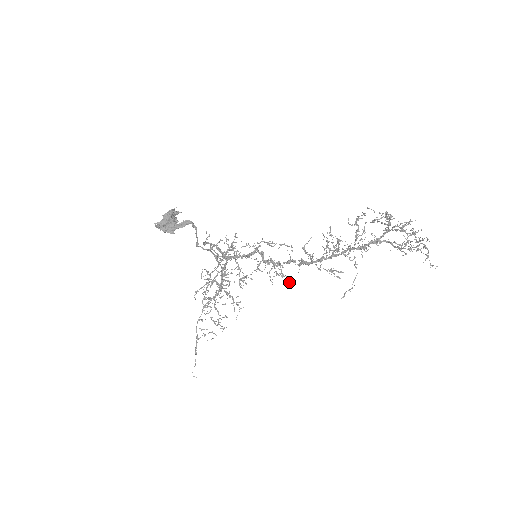
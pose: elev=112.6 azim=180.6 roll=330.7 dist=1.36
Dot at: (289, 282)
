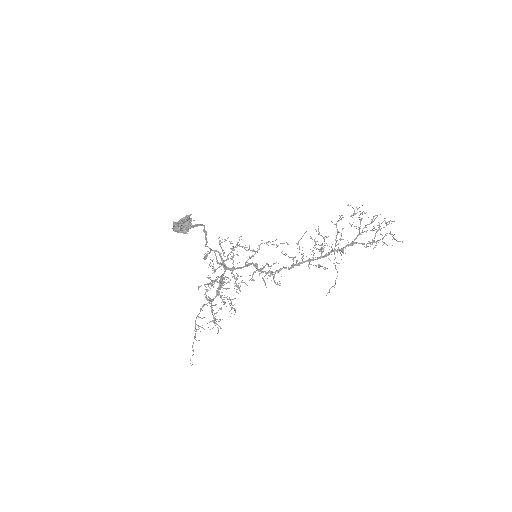
Dot at: occluded
